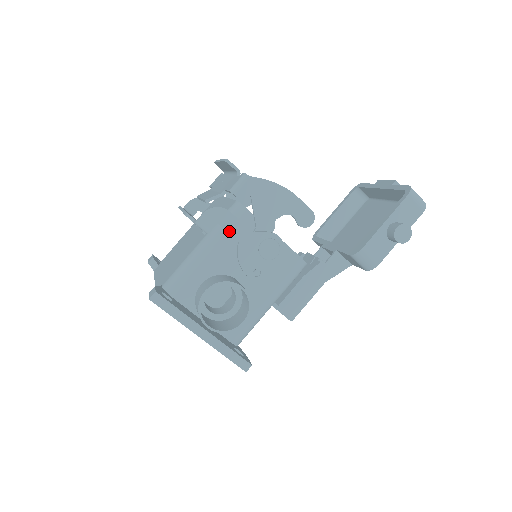
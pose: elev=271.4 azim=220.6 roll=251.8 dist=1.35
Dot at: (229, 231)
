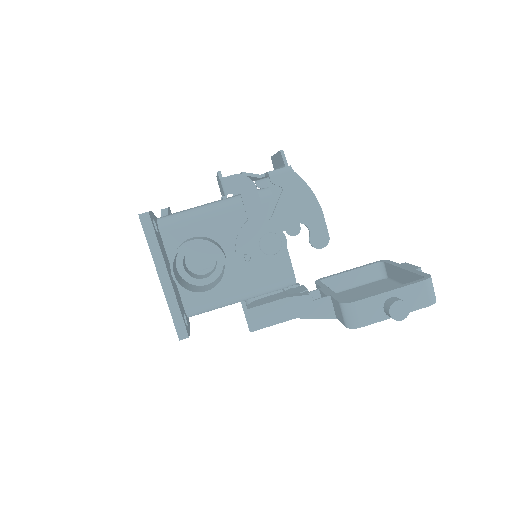
Dot at: (246, 205)
